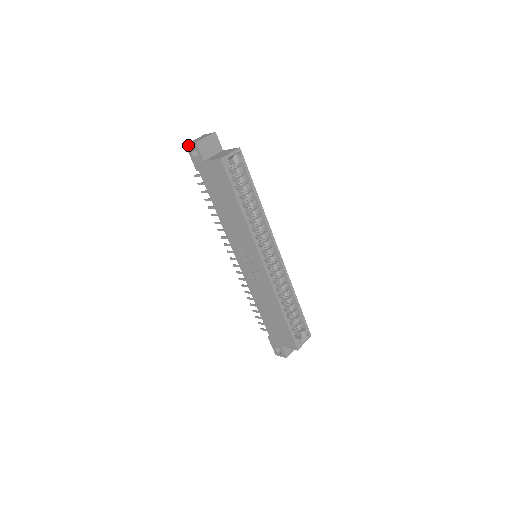
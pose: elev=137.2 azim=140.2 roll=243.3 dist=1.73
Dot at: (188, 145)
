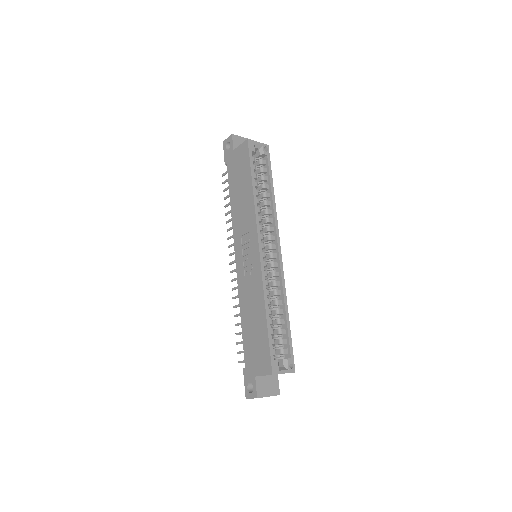
Dot at: (225, 141)
